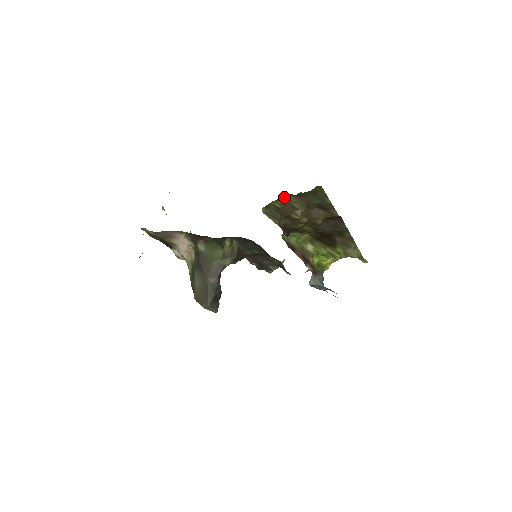
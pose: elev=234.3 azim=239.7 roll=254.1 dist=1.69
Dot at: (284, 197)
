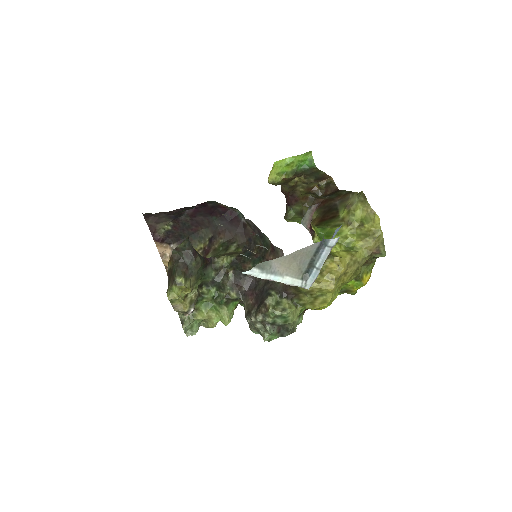
Dot at: occluded
